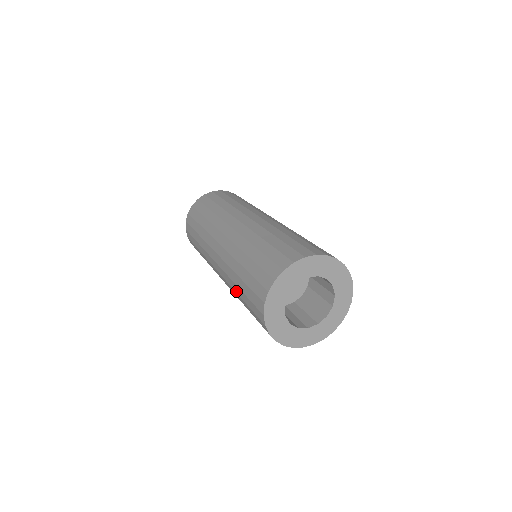
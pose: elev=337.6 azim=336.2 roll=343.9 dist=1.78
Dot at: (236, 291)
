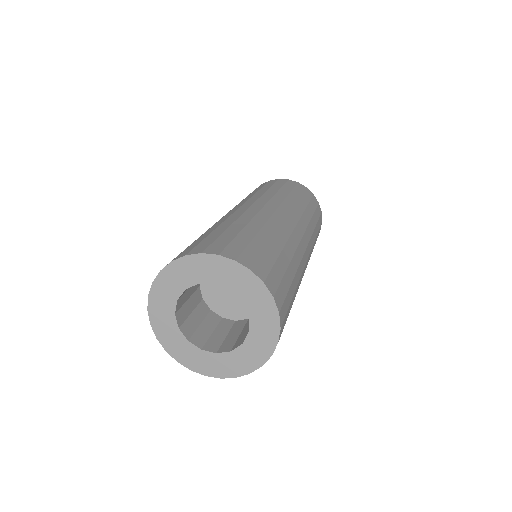
Dot at: occluded
